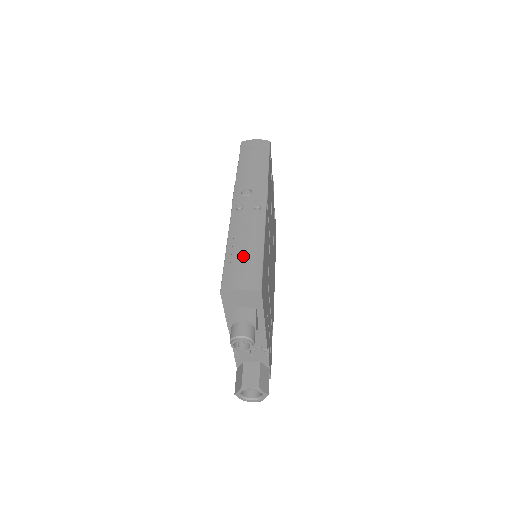
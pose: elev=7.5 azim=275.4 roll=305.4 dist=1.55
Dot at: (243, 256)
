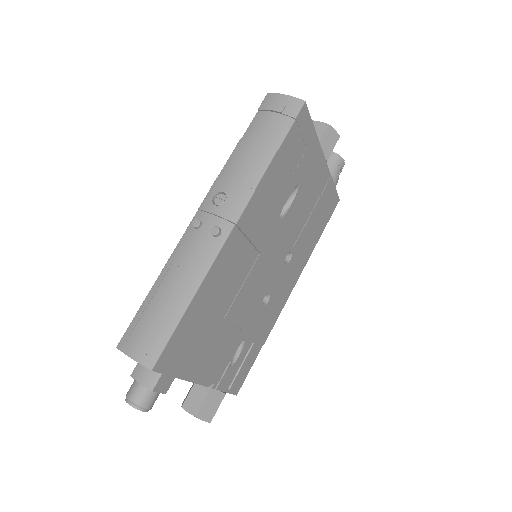
Dot at: (159, 308)
